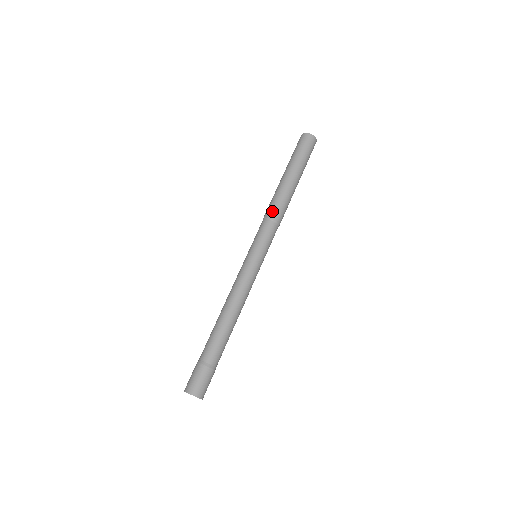
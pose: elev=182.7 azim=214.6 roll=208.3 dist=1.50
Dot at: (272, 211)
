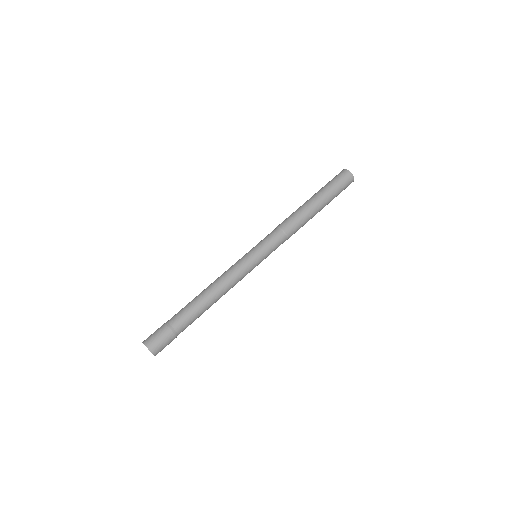
Dot at: (289, 225)
